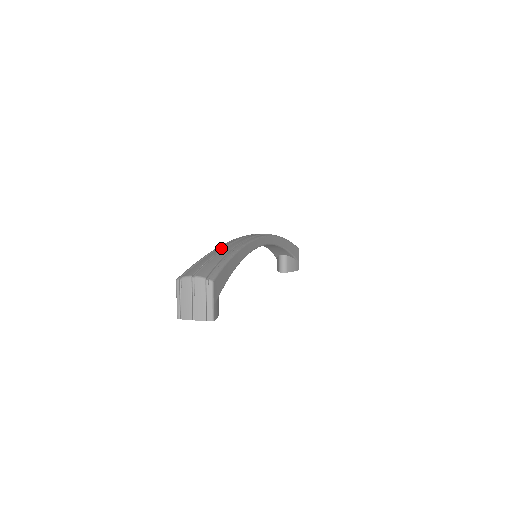
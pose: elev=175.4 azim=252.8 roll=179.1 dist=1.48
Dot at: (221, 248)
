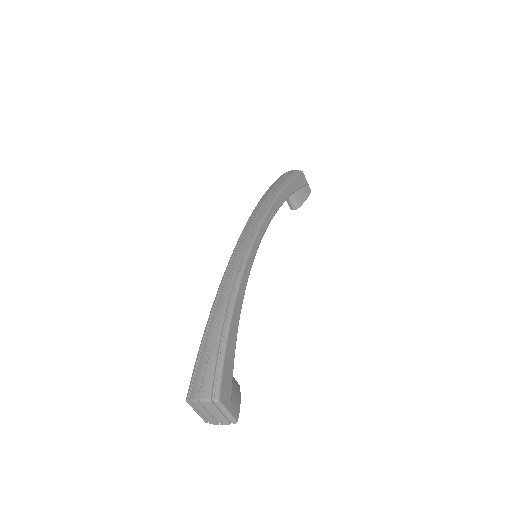
Dot at: (214, 319)
